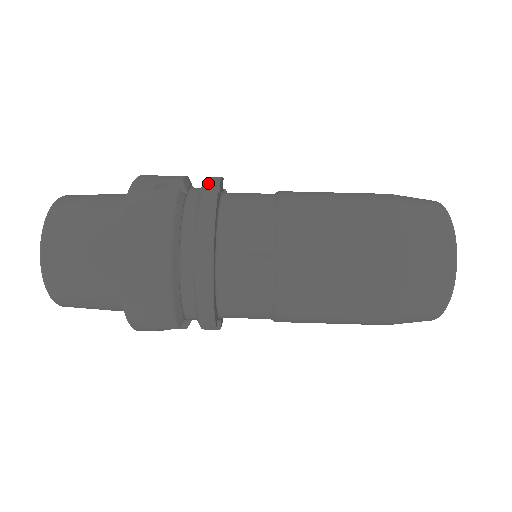
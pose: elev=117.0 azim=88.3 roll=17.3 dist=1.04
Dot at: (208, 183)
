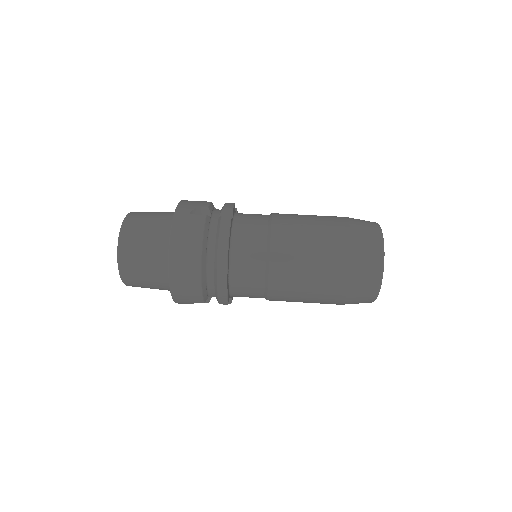
Dot at: (225, 210)
